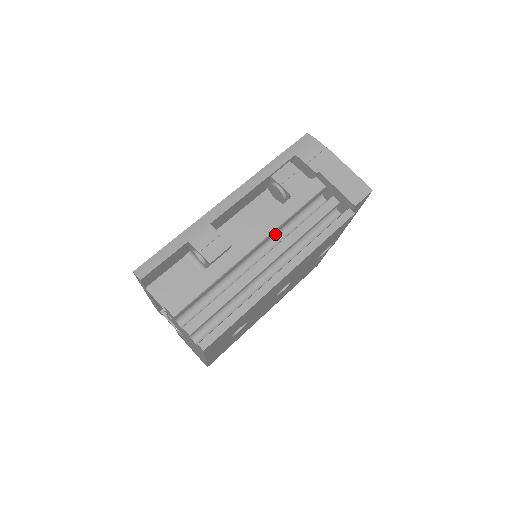
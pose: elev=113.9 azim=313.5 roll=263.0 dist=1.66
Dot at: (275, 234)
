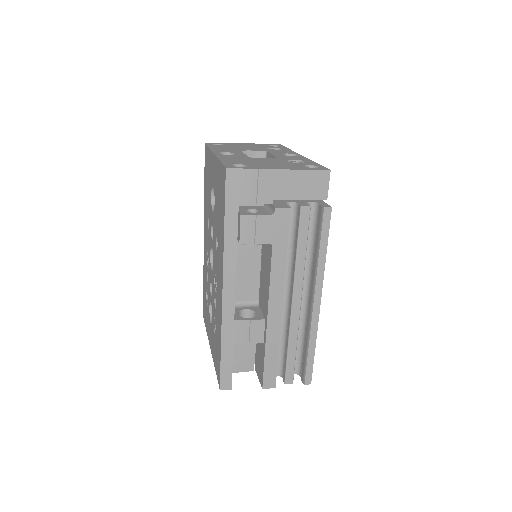
Dot at: occluded
